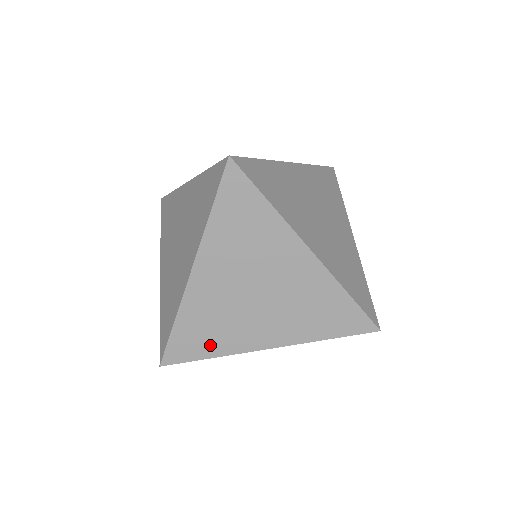
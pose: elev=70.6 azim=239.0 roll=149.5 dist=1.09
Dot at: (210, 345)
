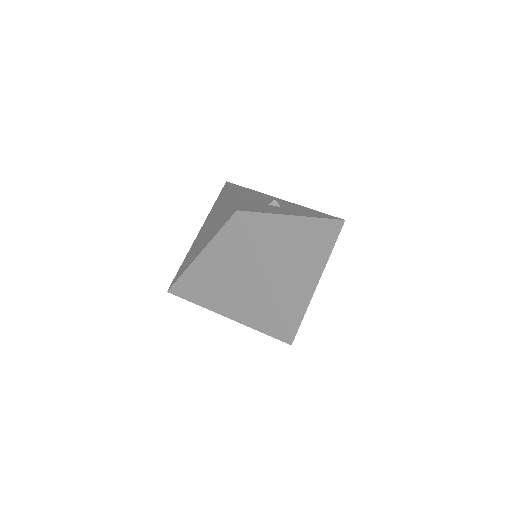
Dot at: (196, 297)
